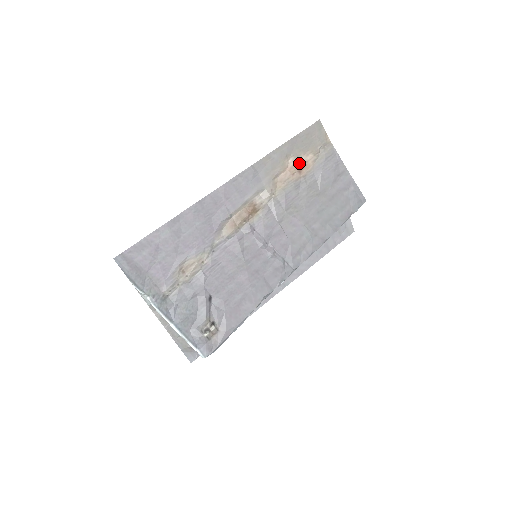
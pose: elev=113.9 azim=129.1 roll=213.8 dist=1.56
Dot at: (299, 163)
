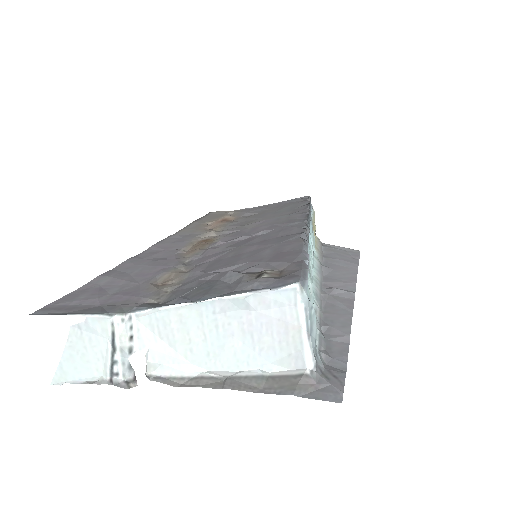
Dot at: (220, 221)
